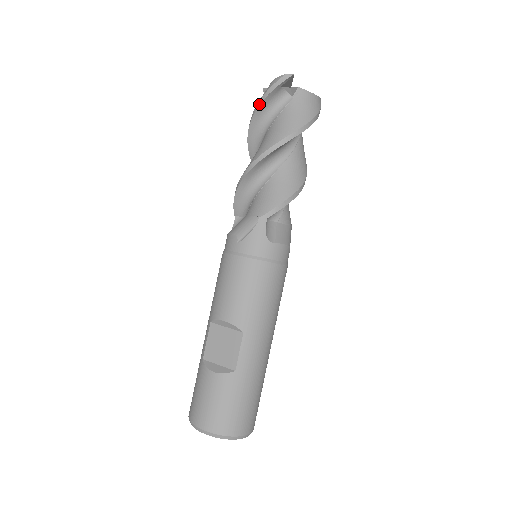
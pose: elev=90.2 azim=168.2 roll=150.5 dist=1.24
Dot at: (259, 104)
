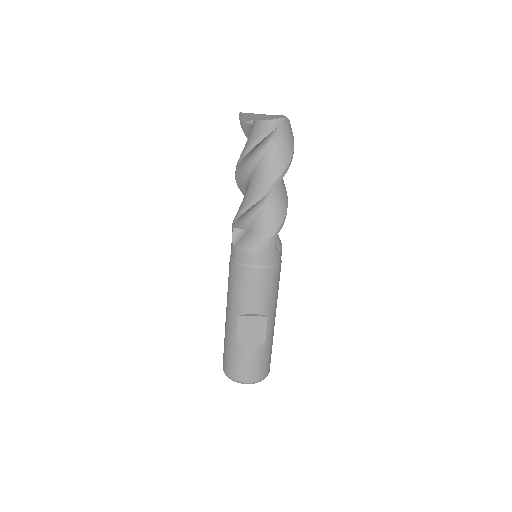
Dot at: (257, 144)
